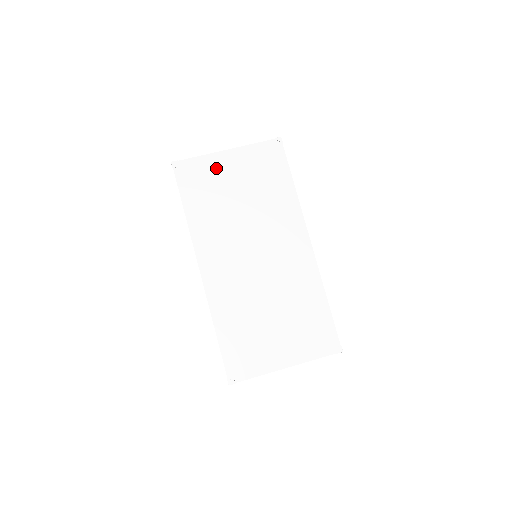
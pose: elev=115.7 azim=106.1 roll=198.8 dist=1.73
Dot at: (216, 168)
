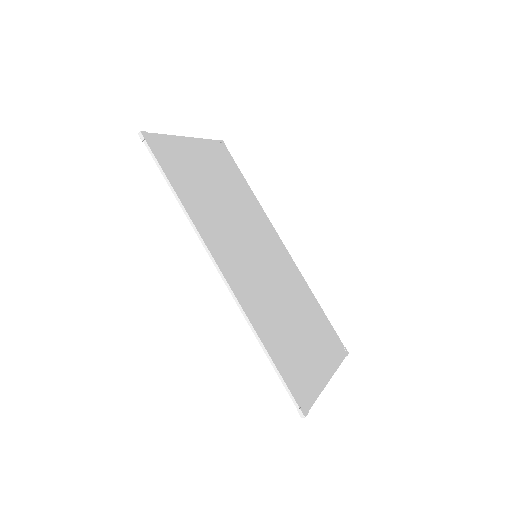
Dot at: (186, 153)
